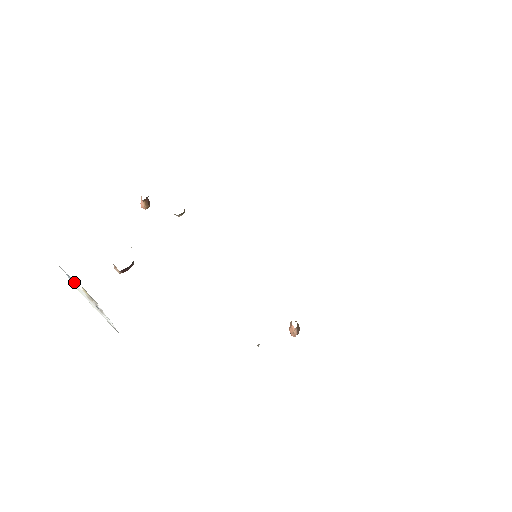
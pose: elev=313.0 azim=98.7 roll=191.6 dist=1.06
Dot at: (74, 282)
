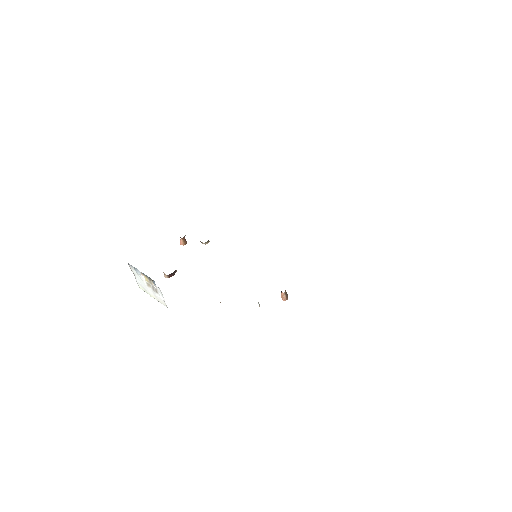
Dot at: (139, 272)
